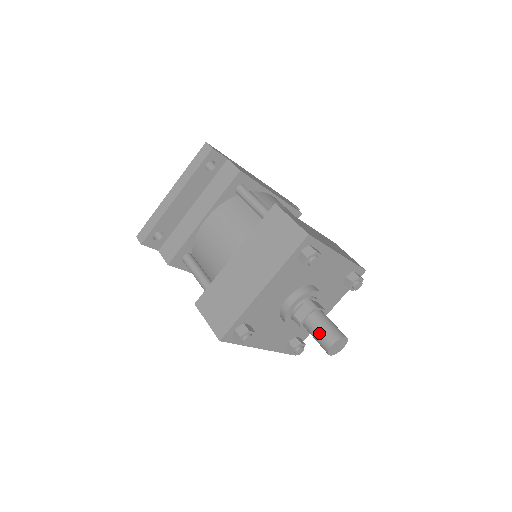
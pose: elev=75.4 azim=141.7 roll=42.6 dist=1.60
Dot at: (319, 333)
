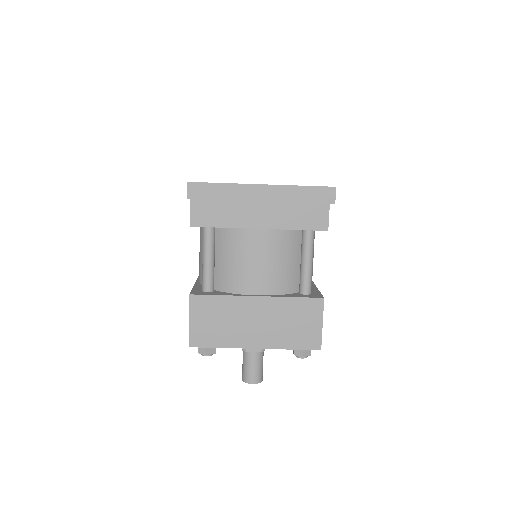
Dot at: (251, 369)
